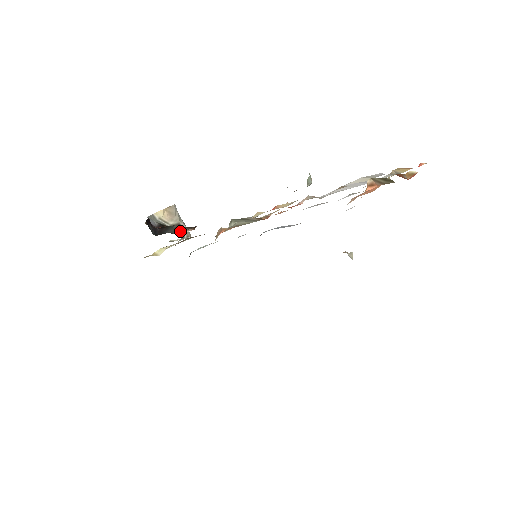
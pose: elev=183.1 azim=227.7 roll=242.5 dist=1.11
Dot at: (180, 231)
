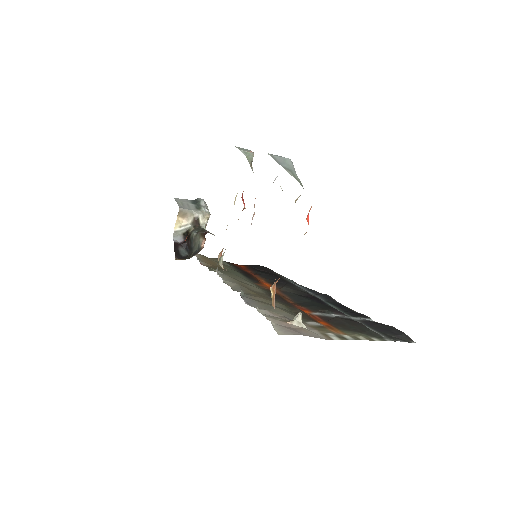
Dot at: (199, 244)
